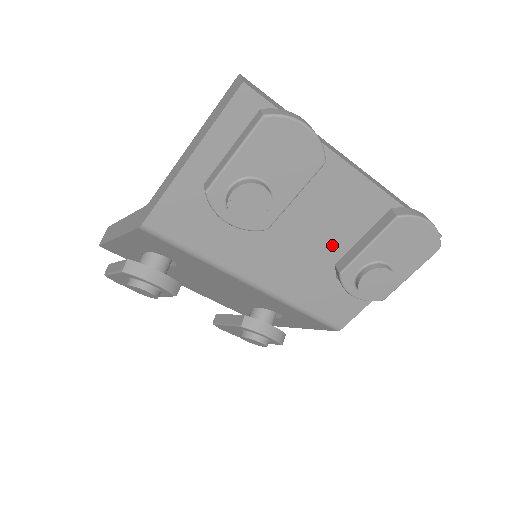
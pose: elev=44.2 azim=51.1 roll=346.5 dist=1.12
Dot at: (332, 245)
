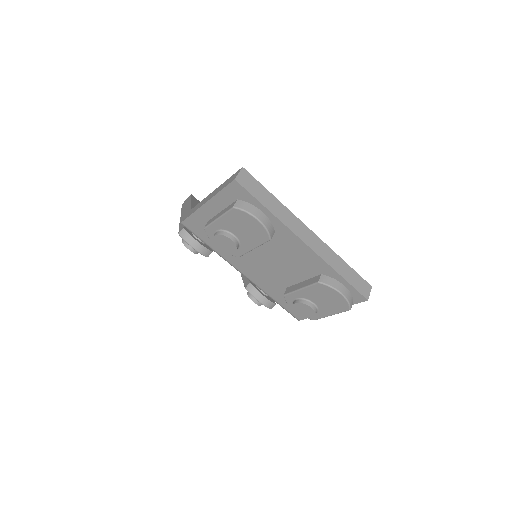
Dot at: (291, 275)
